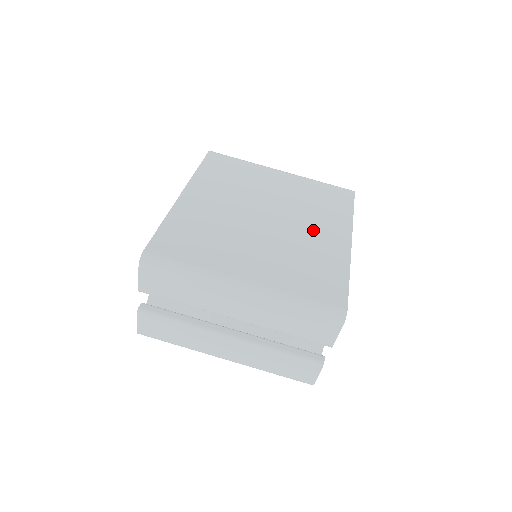
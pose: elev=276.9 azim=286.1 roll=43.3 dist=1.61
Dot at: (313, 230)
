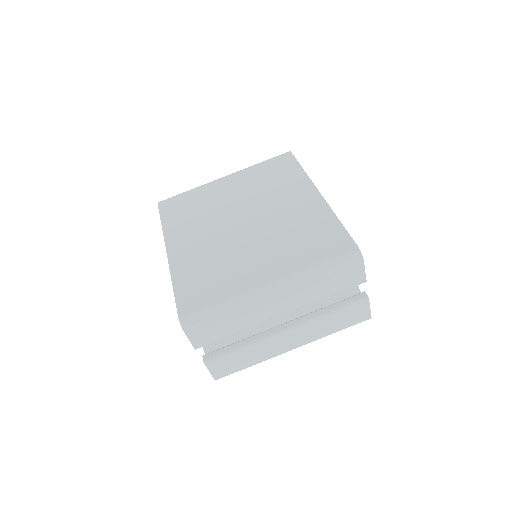
Dot at: (285, 206)
